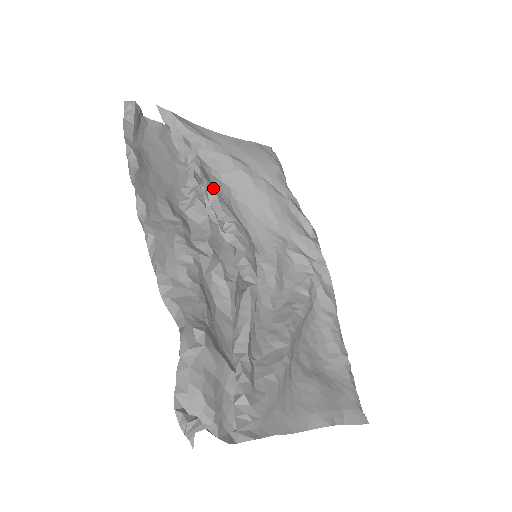
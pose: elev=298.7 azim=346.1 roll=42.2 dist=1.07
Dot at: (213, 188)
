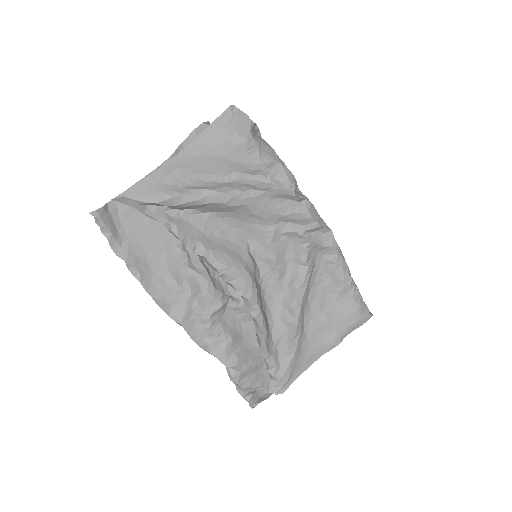
Dot at: (197, 245)
